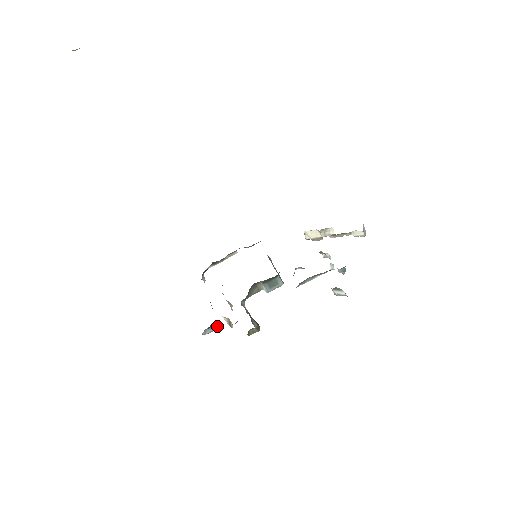
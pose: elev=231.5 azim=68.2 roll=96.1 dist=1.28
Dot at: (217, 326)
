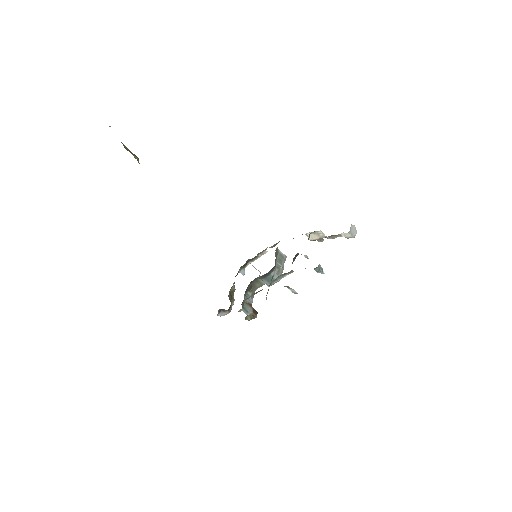
Dot at: (226, 310)
